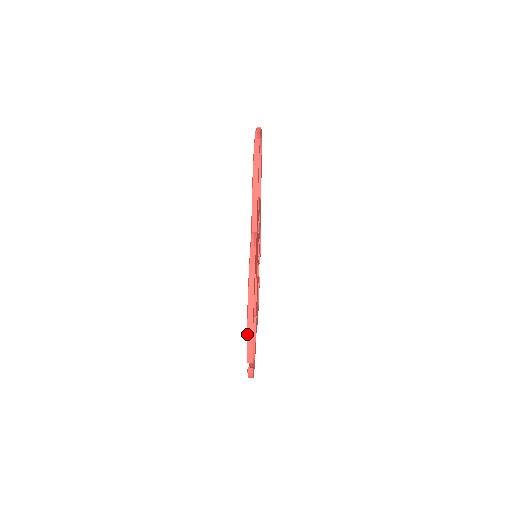
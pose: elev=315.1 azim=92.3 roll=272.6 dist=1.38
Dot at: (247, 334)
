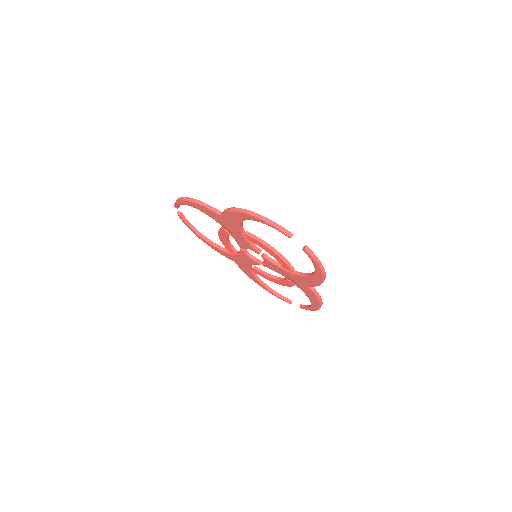
Dot at: occluded
